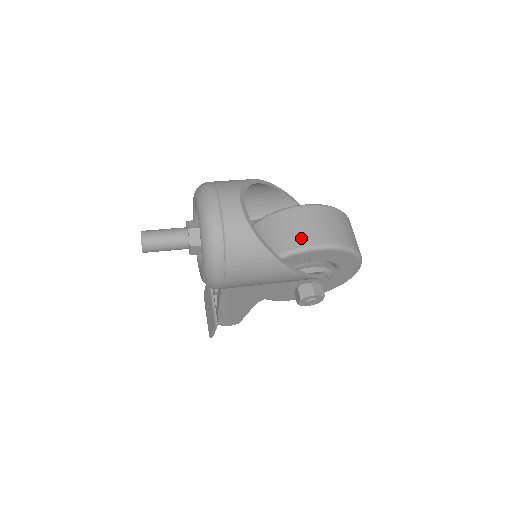
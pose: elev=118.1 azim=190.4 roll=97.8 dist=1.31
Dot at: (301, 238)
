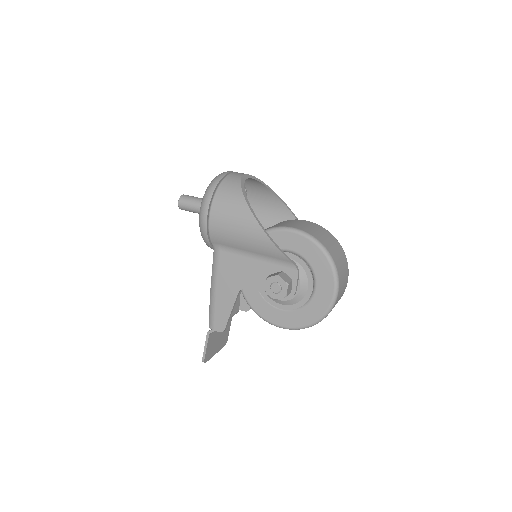
Dot at: (284, 225)
